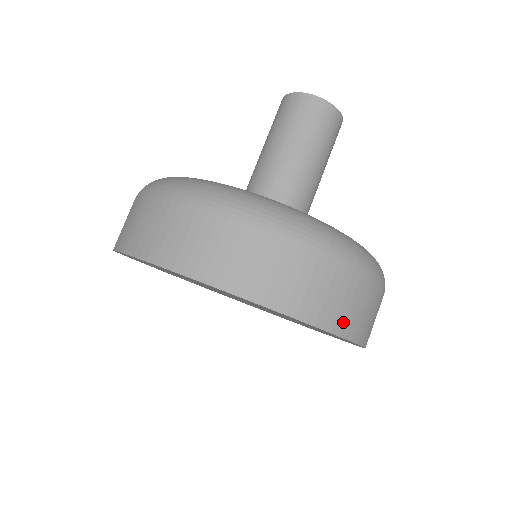
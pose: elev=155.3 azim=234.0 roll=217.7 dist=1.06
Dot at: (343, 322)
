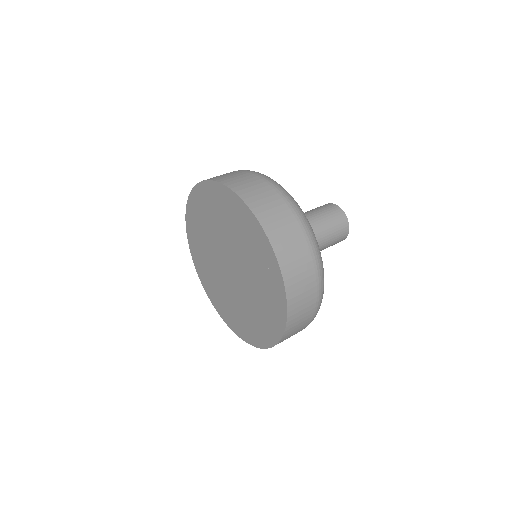
Dot at: (291, 278)
